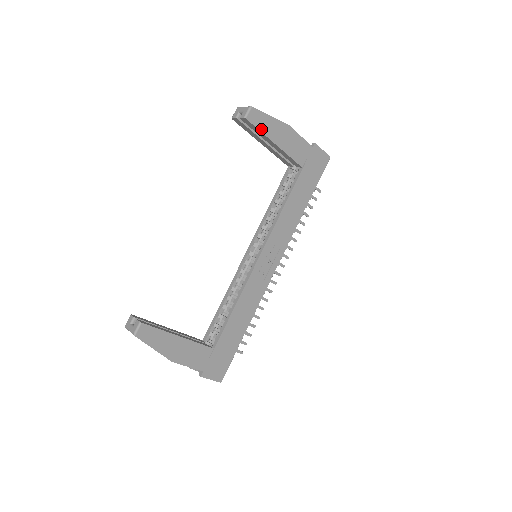
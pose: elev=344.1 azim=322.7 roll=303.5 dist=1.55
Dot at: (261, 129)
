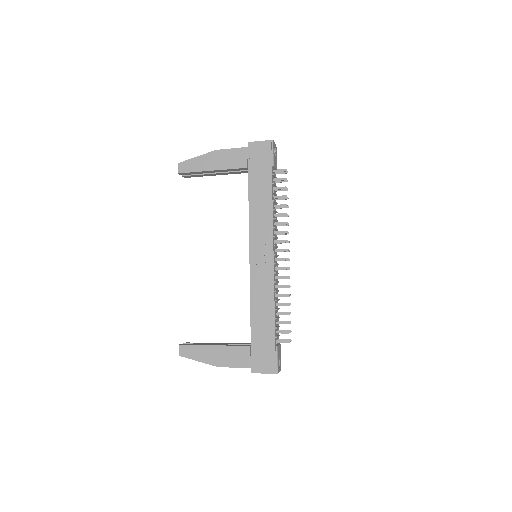
Dot at: (194, 170)
